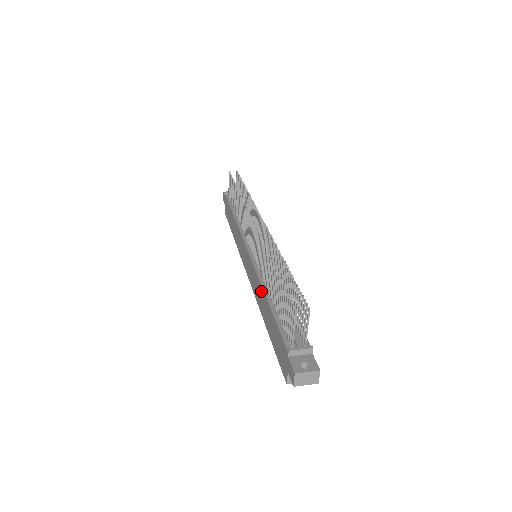
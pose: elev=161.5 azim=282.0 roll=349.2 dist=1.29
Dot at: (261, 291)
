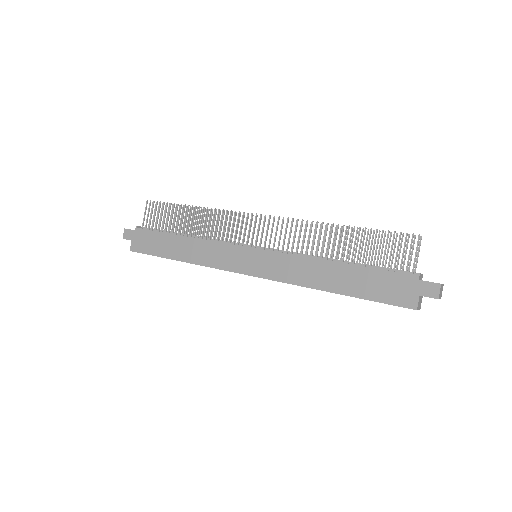
Dot at: (316, 264)
